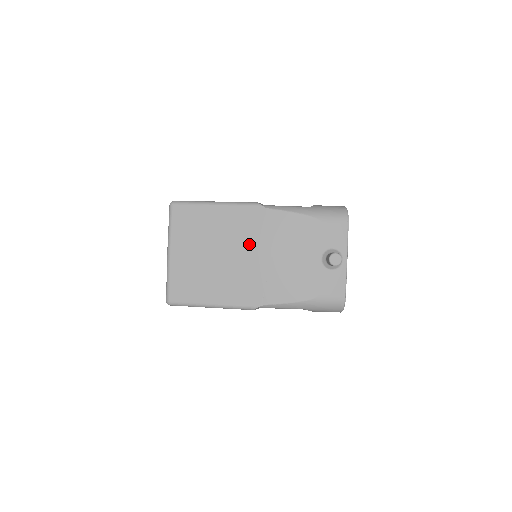
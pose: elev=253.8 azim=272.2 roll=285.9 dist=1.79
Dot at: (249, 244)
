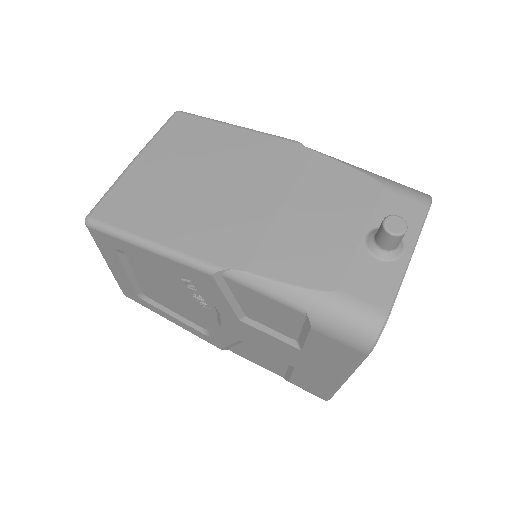
Dot at: (257, 180)
